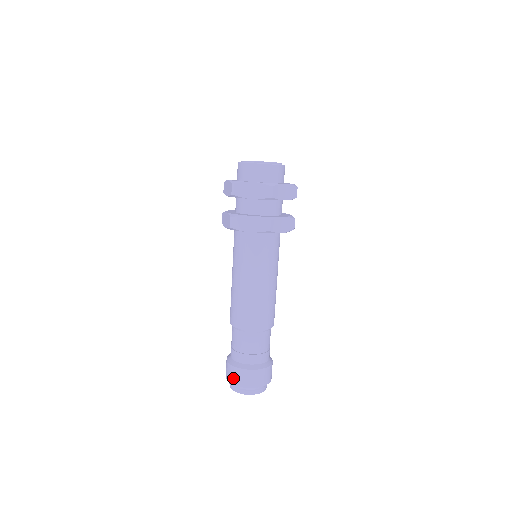
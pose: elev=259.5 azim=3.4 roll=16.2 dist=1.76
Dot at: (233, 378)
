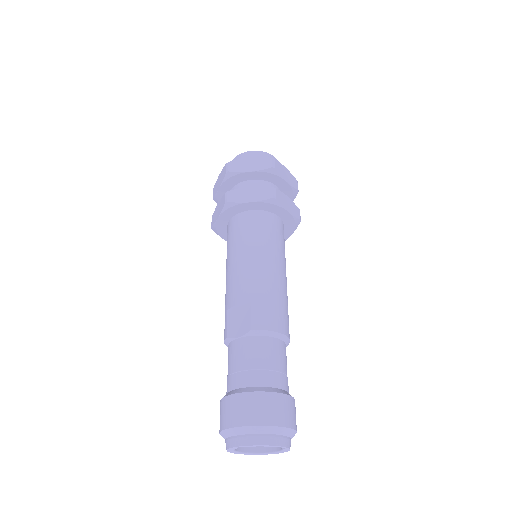
Dot at: occluded
